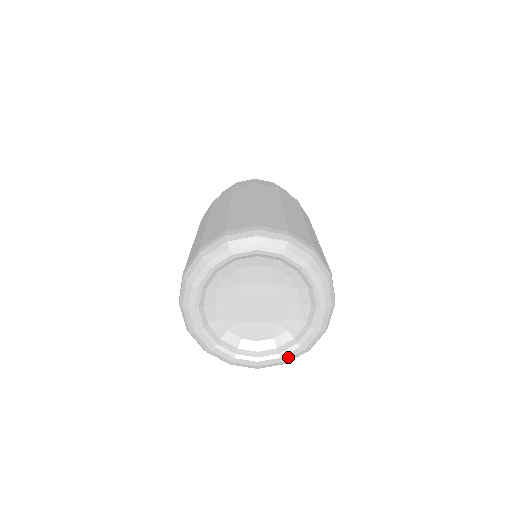
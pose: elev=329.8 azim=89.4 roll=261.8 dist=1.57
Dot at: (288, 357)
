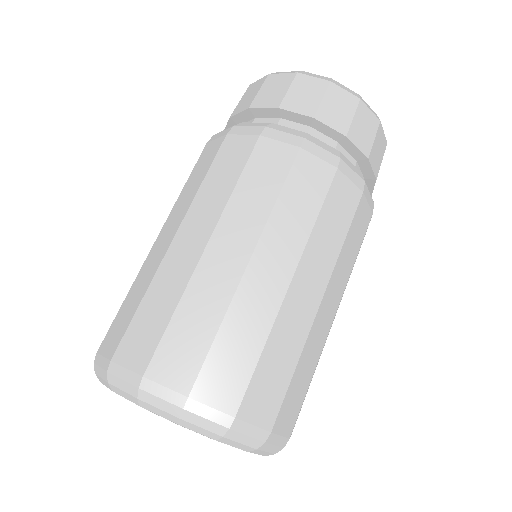
Dot at: occluded
